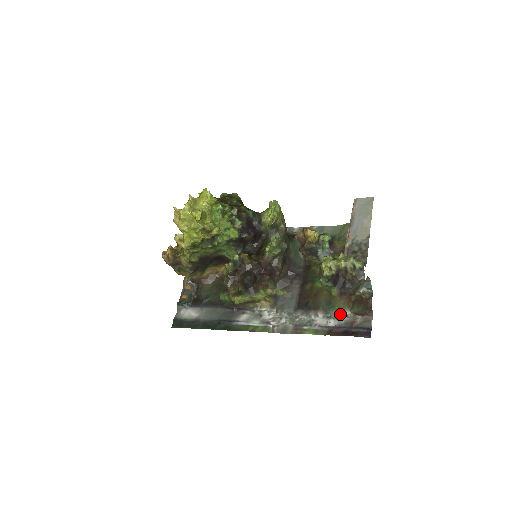
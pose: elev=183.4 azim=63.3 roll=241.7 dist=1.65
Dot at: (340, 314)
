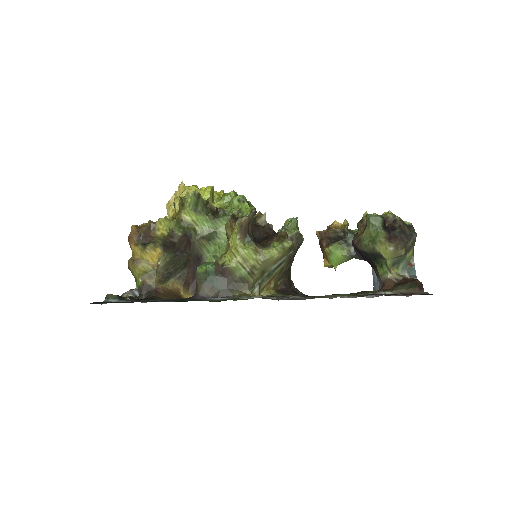
Dot at: occluded
